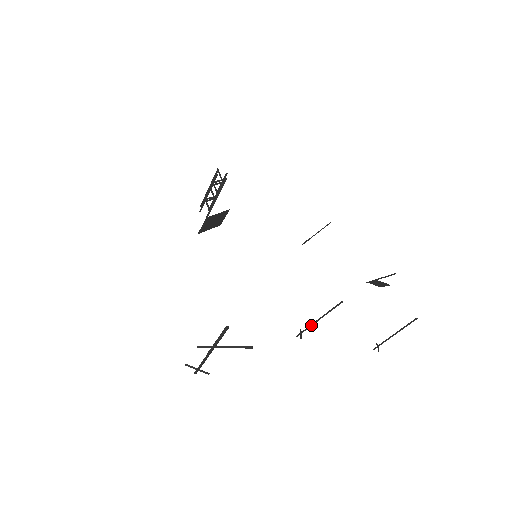
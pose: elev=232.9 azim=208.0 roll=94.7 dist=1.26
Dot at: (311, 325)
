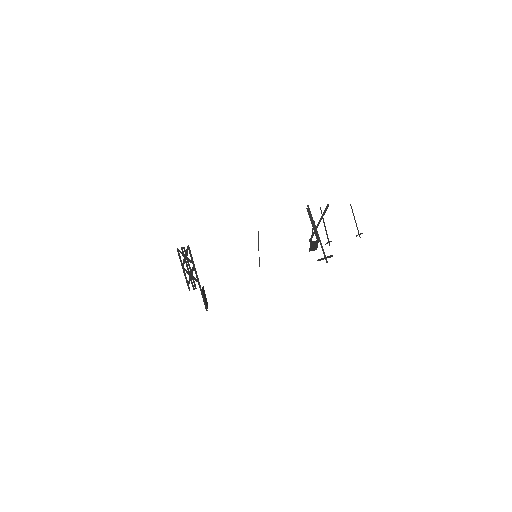
Dot at: (326, 233)
